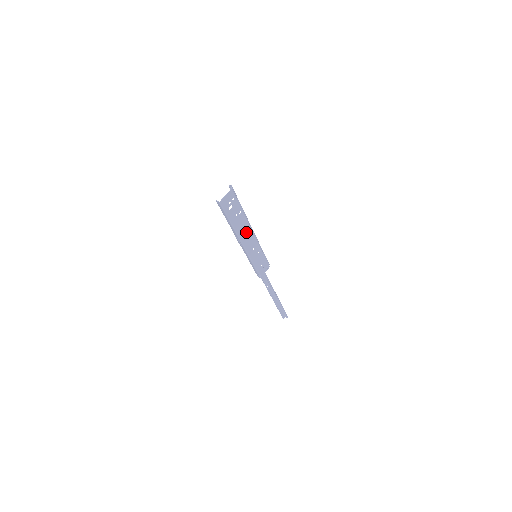
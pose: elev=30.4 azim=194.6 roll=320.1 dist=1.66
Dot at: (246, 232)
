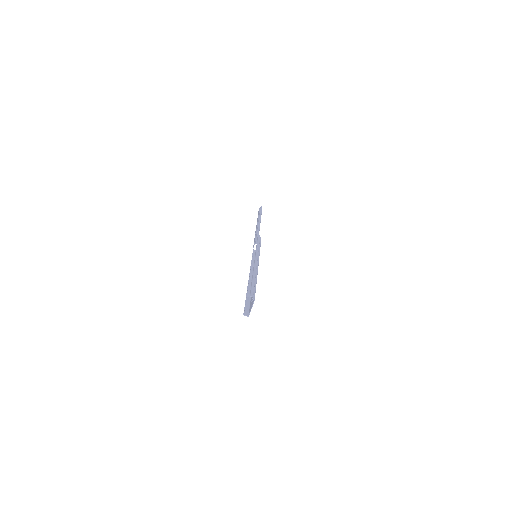
Dot at: occluded
